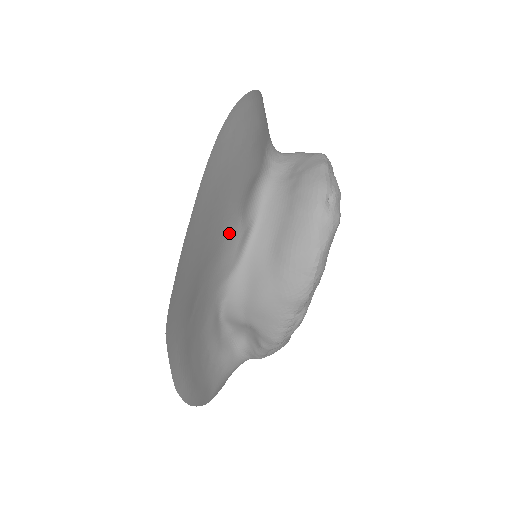
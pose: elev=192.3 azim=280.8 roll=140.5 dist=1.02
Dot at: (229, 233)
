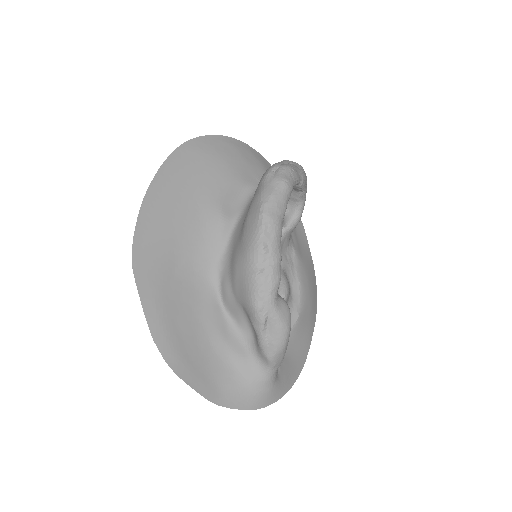
Dot at: (208, 218)
